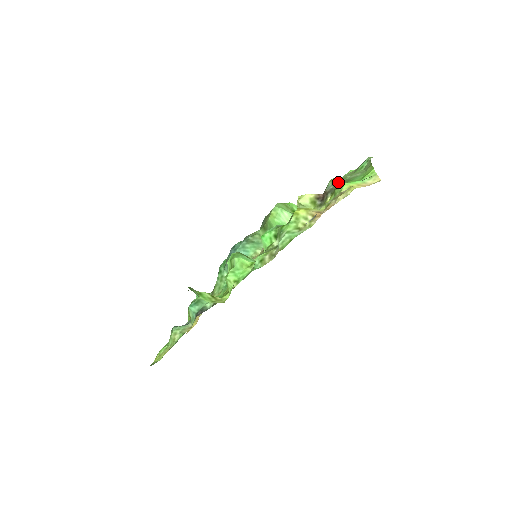
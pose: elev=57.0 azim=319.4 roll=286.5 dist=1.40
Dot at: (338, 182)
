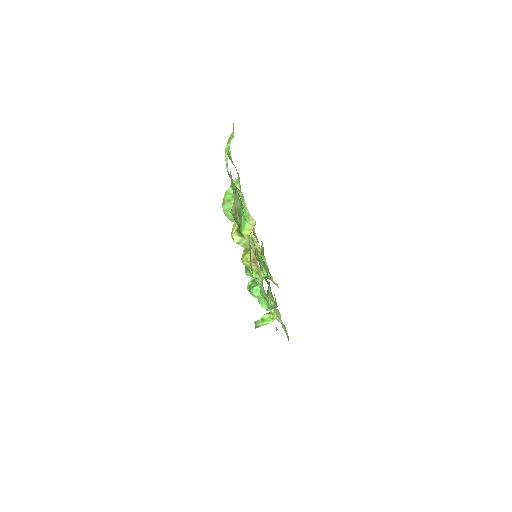
Dot at: (236, 217)
